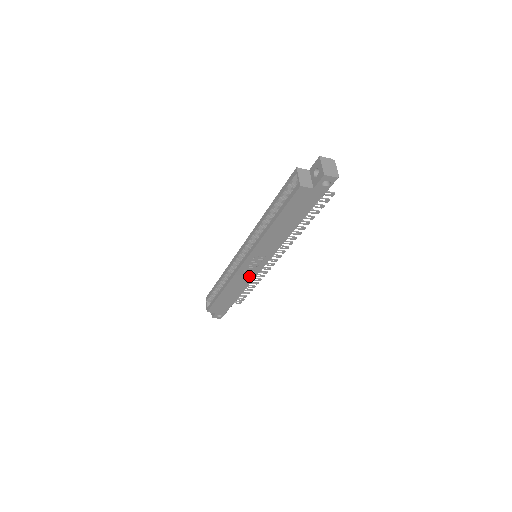
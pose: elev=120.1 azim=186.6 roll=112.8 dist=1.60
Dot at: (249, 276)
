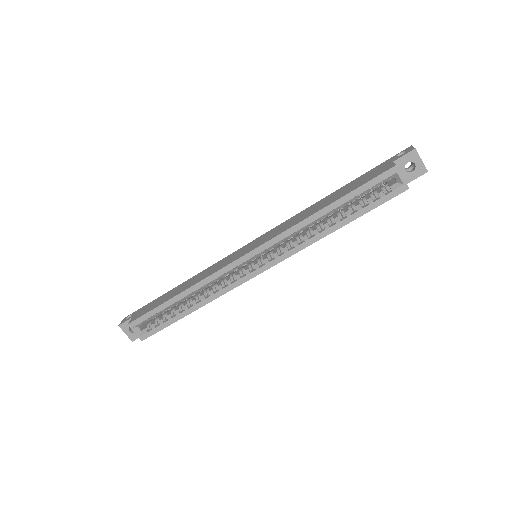
Dot at: occluded
